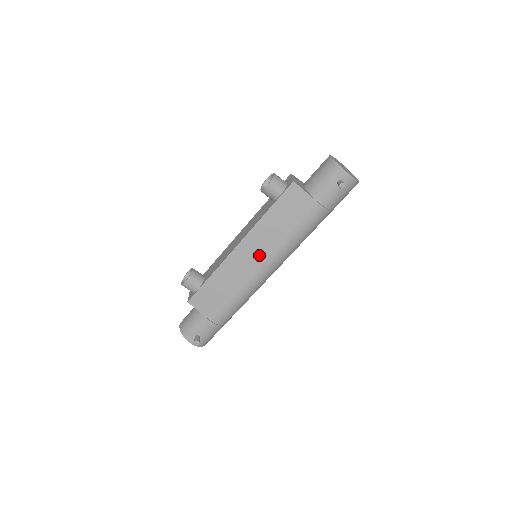
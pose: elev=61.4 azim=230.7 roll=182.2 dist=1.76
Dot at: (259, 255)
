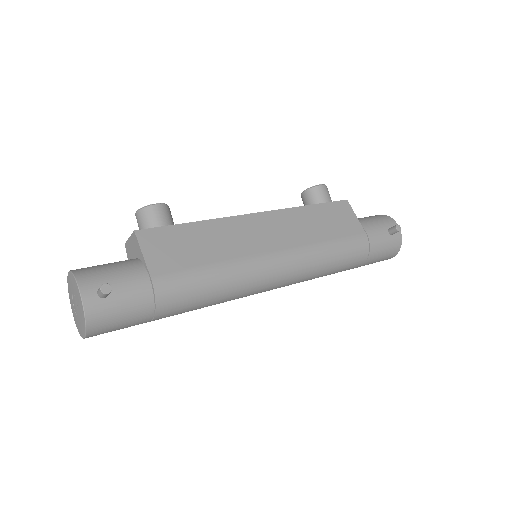
Dot at: (278, 239)
